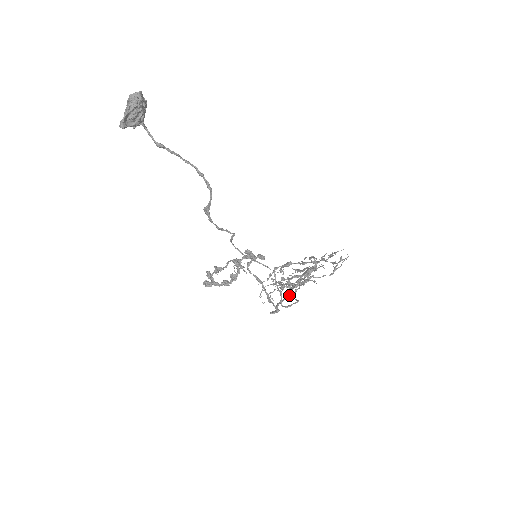
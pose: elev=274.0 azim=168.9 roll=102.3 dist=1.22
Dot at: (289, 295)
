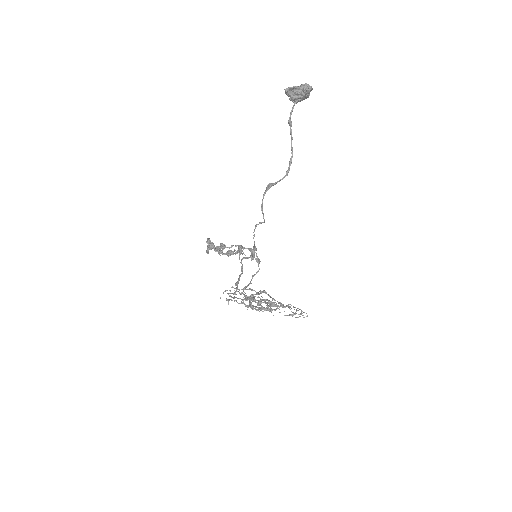
Dot at: (249, 298)
